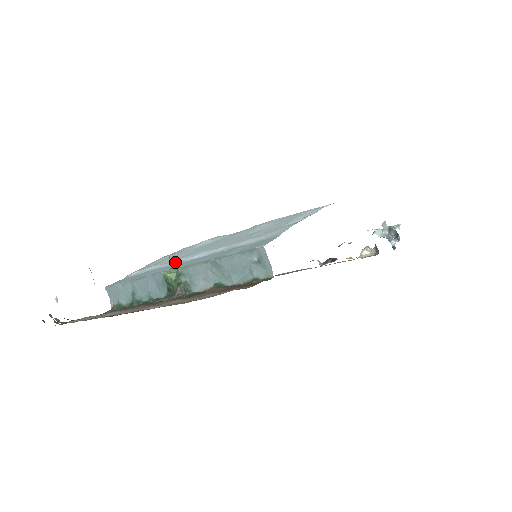
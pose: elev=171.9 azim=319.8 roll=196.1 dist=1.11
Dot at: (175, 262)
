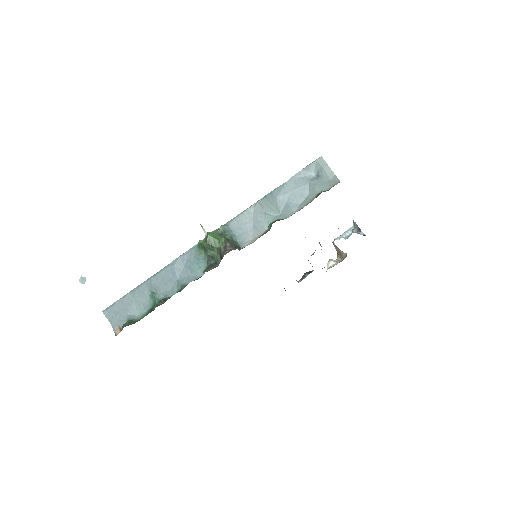
Dot at: occluded
